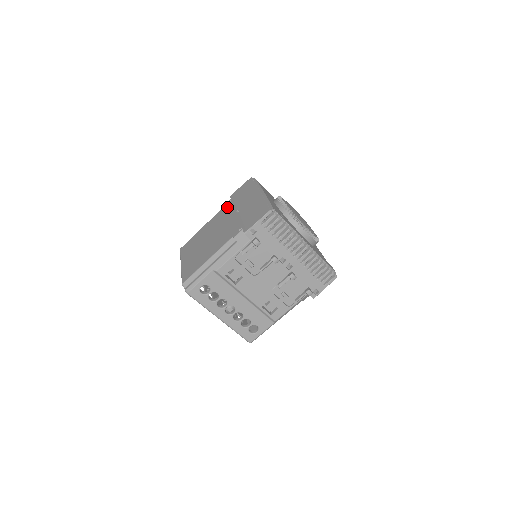
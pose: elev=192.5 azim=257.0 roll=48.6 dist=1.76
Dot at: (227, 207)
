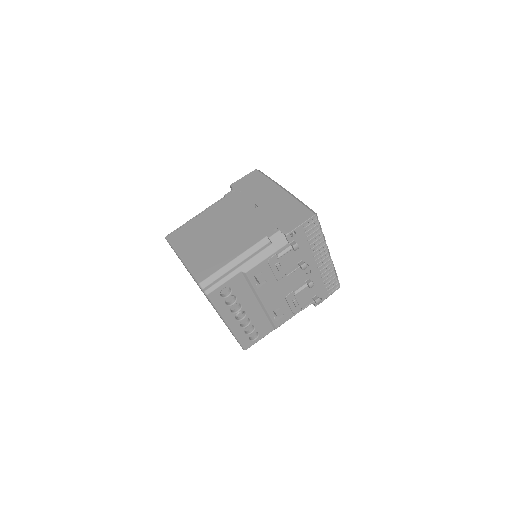
Dot at: (233, 198)
